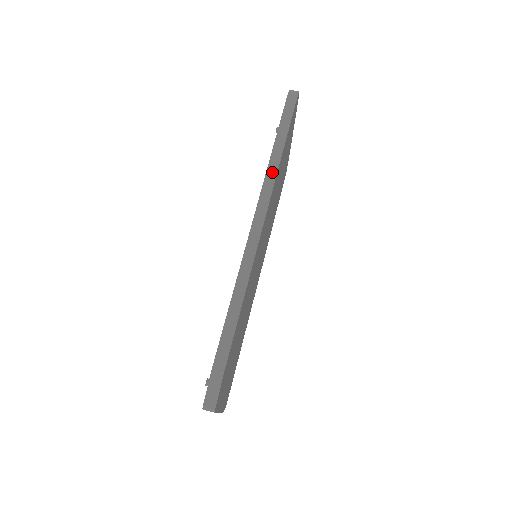
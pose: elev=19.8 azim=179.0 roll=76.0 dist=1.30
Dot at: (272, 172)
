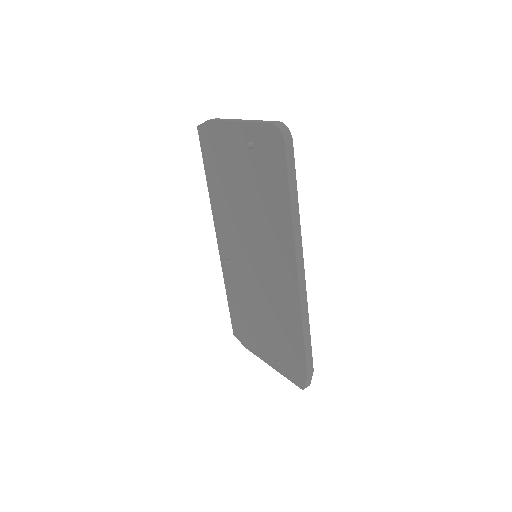
Dot at: (297, 229)
